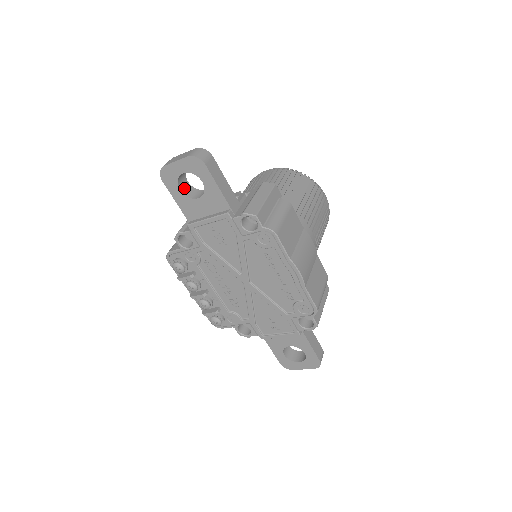
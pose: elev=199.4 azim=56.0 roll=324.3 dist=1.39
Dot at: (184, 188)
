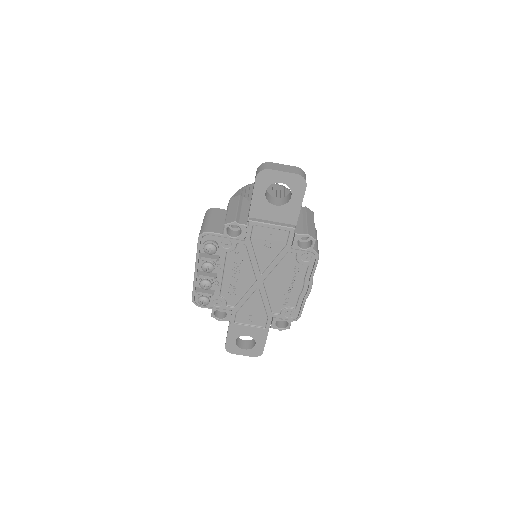
Dot at: (265, 191)
